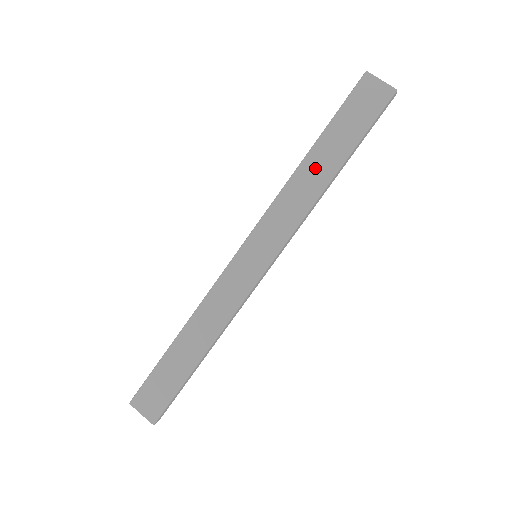
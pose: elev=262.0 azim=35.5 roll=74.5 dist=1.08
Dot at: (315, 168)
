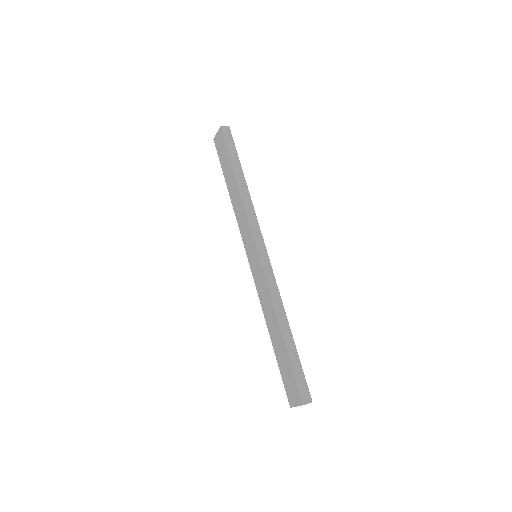
Dot at: (233, 192)
